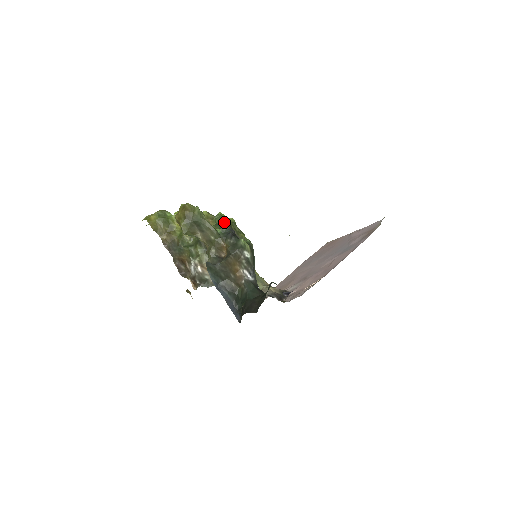
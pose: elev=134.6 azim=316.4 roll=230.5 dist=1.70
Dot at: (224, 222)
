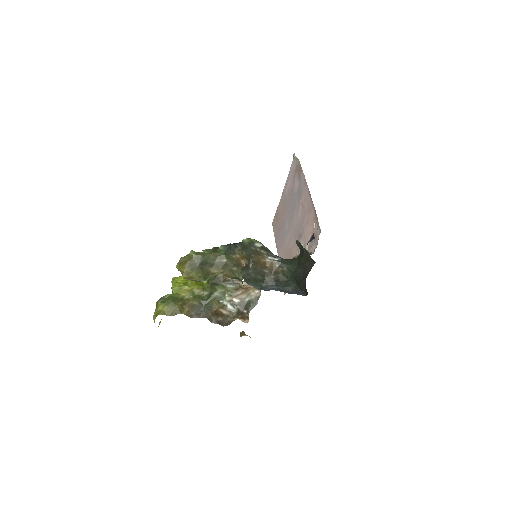
Dot at: (216, 248)
